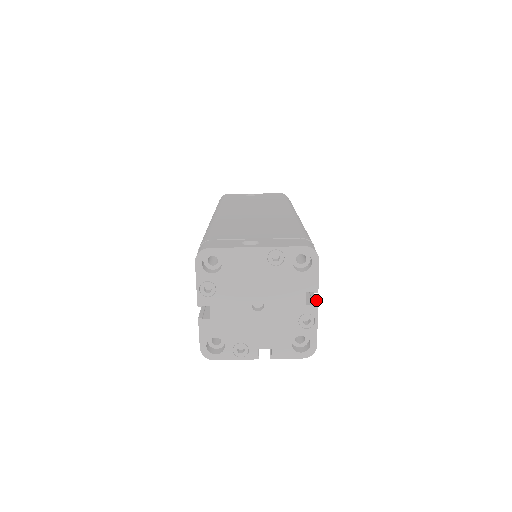
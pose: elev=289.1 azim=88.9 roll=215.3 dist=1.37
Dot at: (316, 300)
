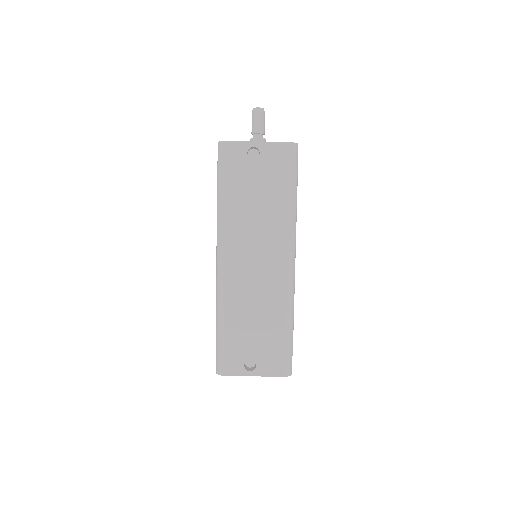
Dot at: occluded
